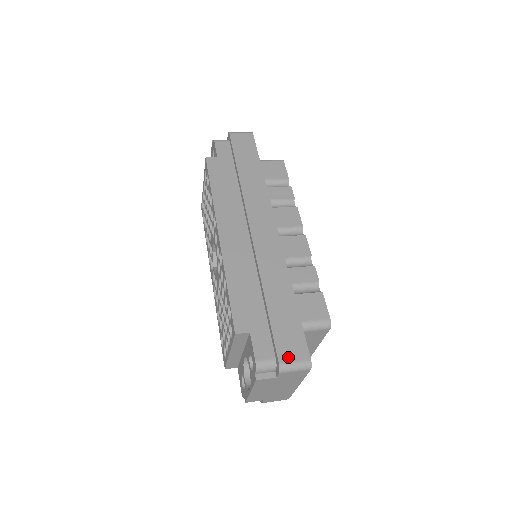
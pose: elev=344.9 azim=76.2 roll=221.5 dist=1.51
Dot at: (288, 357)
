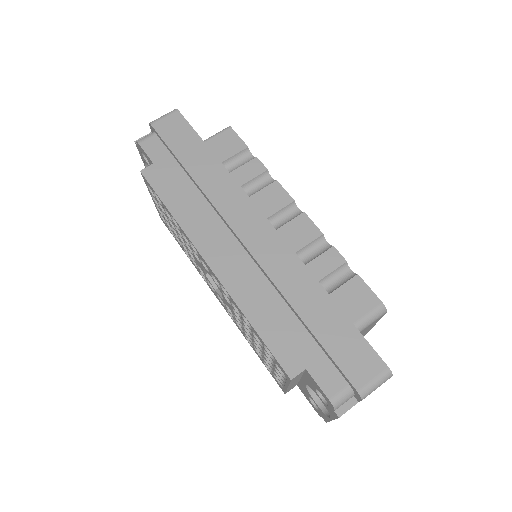
Dot at: (363, 378)
